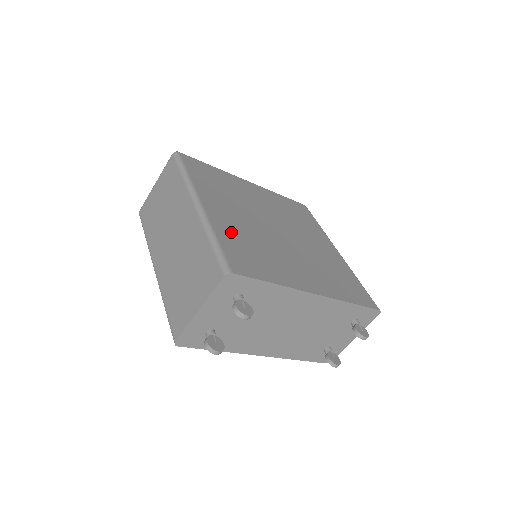
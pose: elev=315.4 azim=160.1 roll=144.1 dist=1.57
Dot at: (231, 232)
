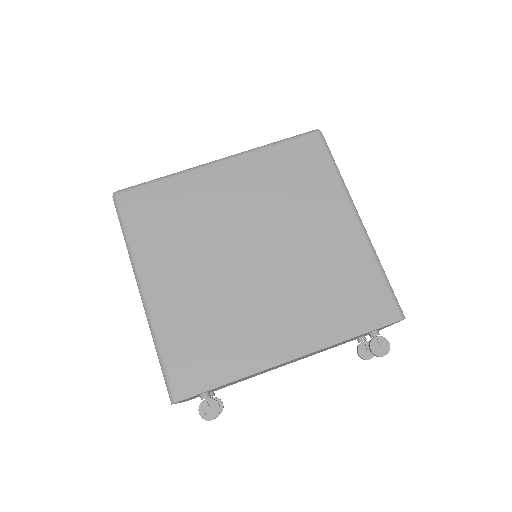
Dot at: (180, 321)
